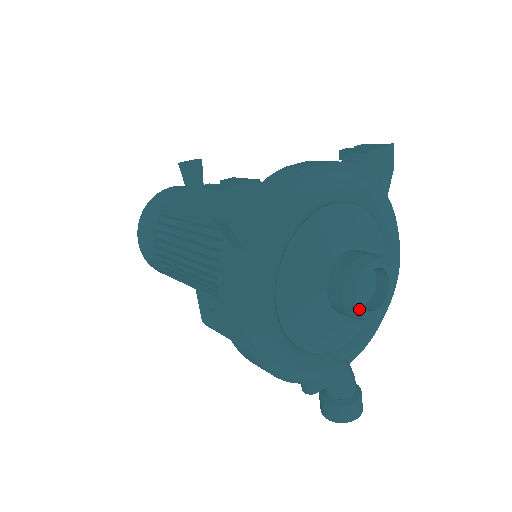
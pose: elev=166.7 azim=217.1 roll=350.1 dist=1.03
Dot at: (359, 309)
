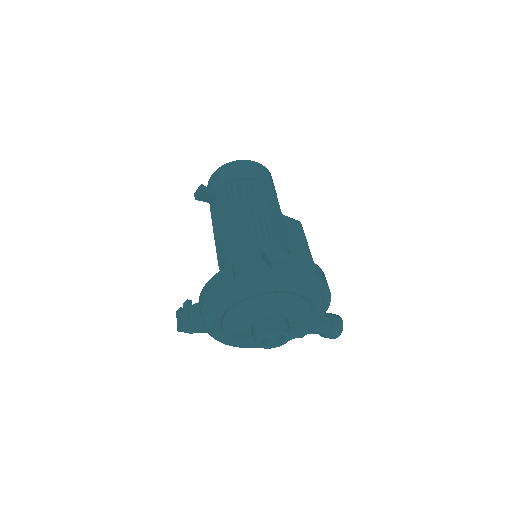
Dot at: (270, 347)
